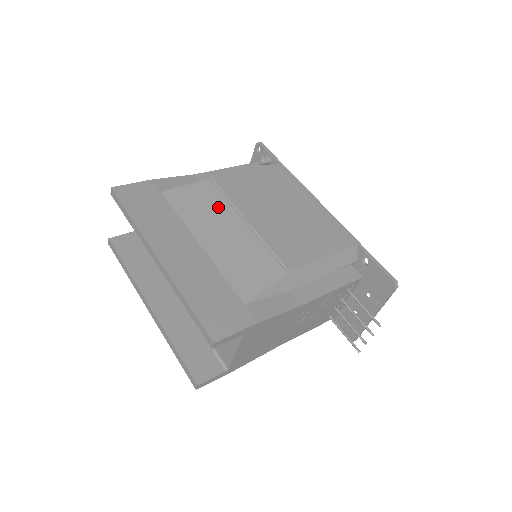
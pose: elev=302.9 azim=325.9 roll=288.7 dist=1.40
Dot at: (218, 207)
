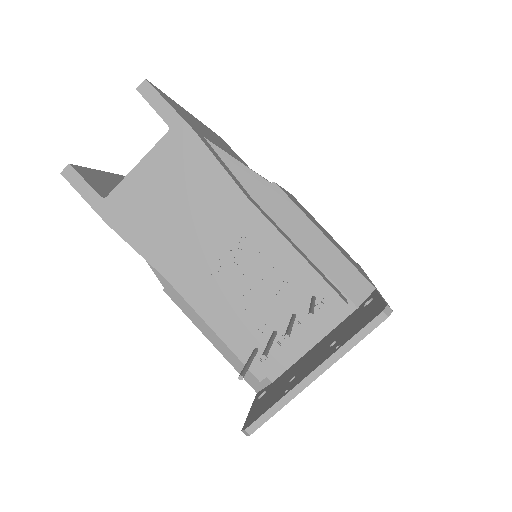
Dot at: occluded
